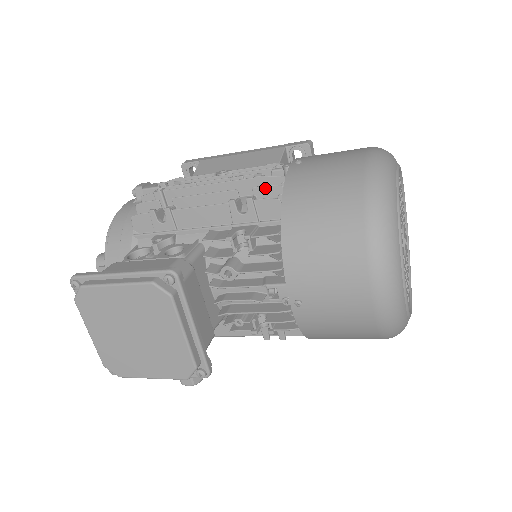
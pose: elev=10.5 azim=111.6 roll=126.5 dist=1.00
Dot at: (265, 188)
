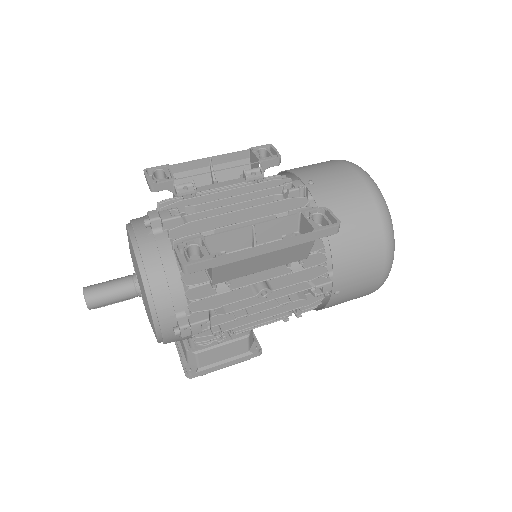
Dot at: (310, 308)
